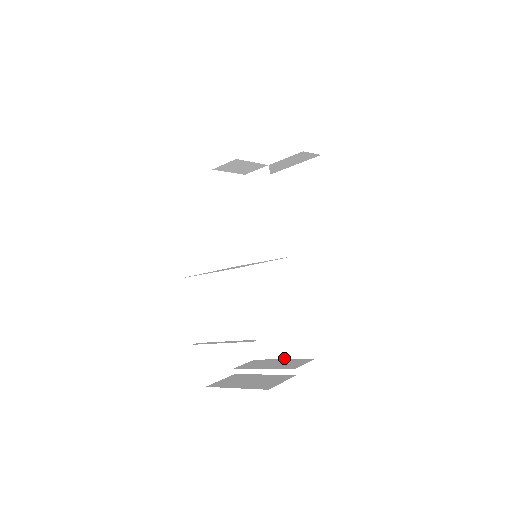
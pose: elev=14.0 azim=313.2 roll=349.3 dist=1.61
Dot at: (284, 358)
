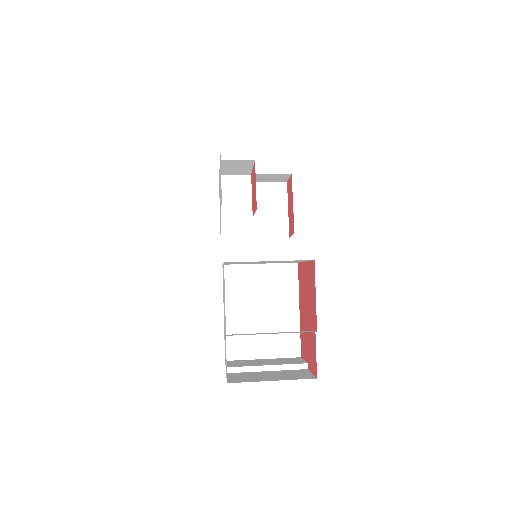
Dot at: (265, 358)
